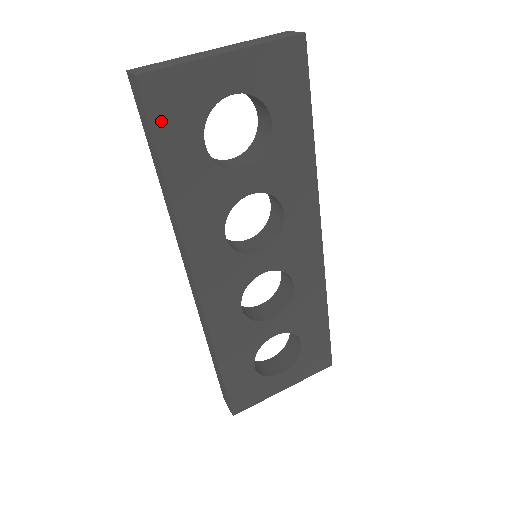
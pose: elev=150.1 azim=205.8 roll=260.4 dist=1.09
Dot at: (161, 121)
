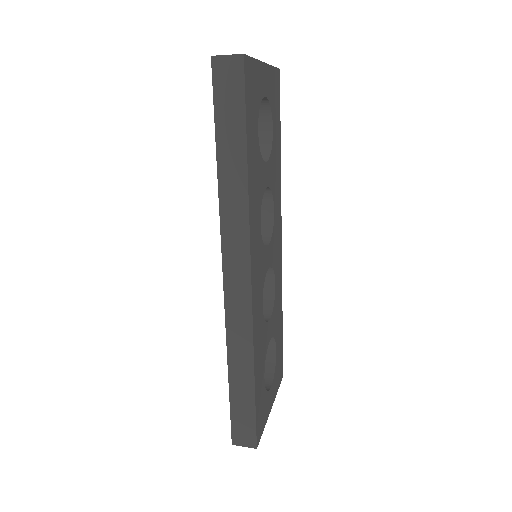
Dot at: (248, 100)
